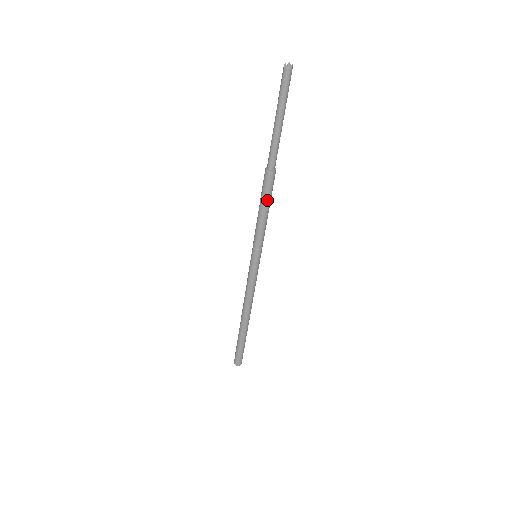
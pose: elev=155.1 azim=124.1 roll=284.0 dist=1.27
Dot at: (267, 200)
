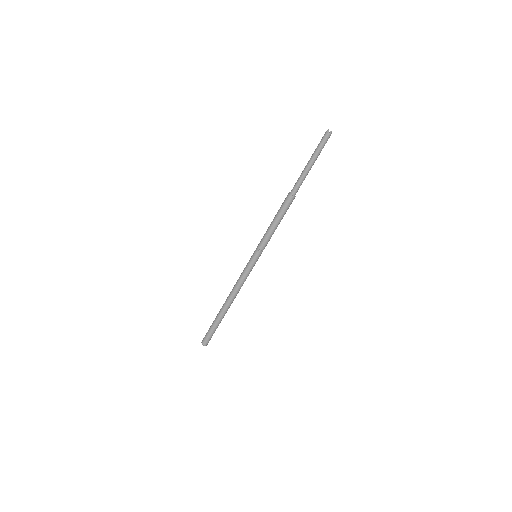
Dot at: occluded
